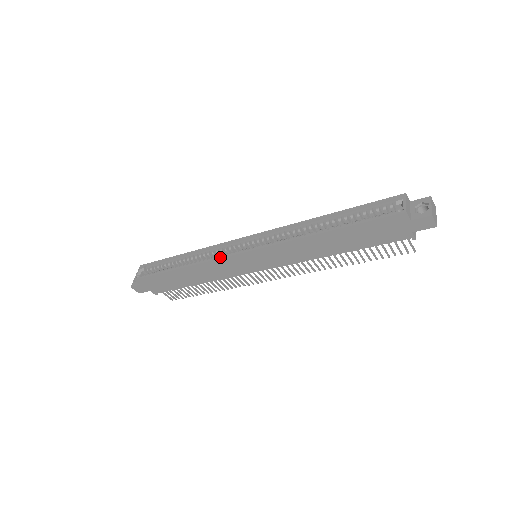
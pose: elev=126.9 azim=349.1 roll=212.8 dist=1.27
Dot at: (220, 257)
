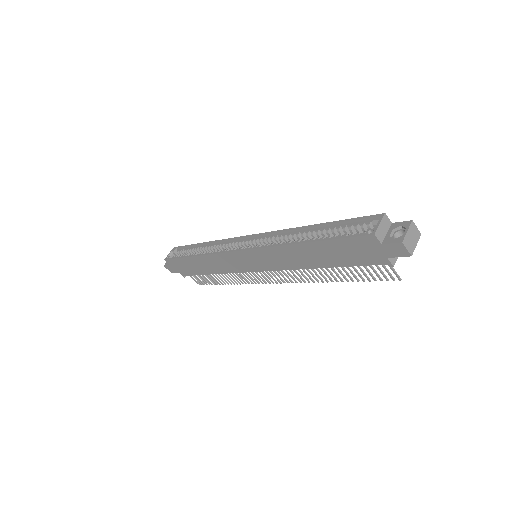
Dot at: (223, 251)
